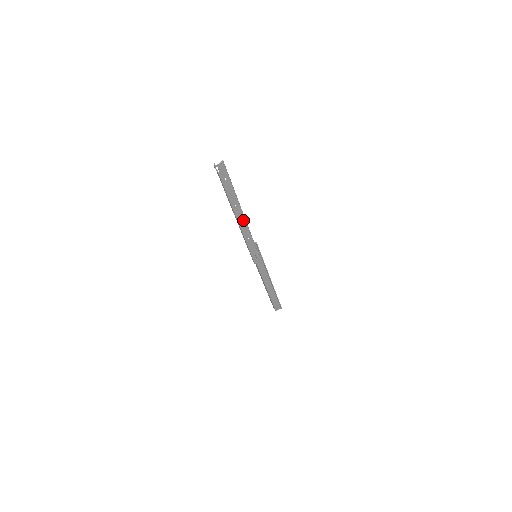
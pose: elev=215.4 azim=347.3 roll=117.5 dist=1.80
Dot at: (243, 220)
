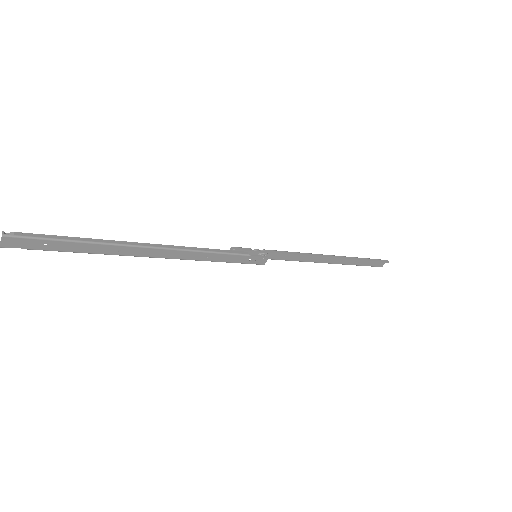
Dot at: (163, 251)
